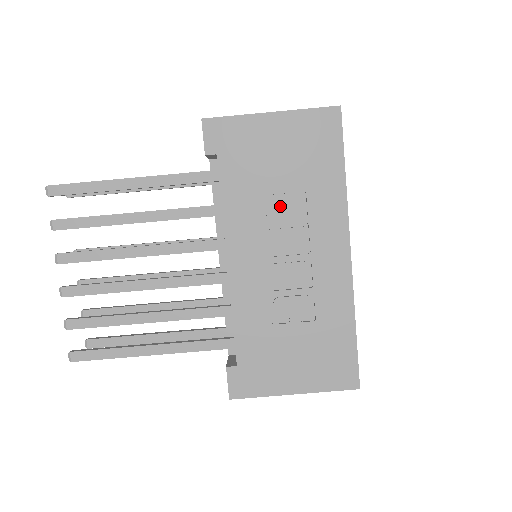
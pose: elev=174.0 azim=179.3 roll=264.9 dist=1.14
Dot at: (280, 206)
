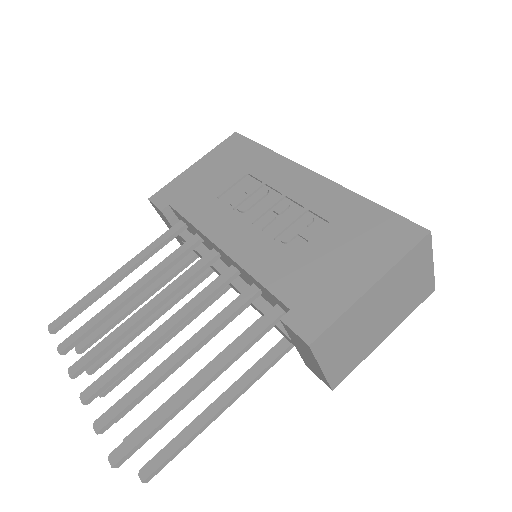
Dot at: (236, 193)
